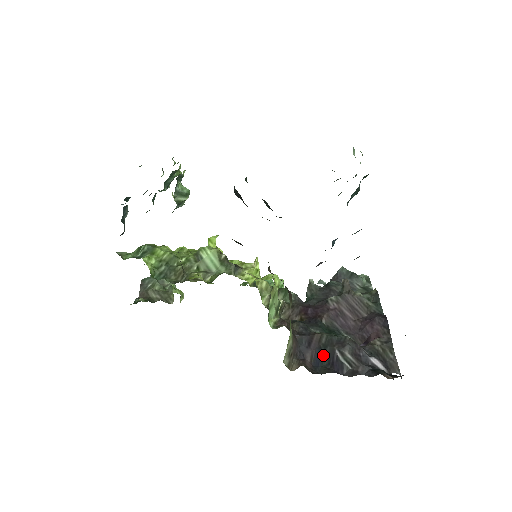
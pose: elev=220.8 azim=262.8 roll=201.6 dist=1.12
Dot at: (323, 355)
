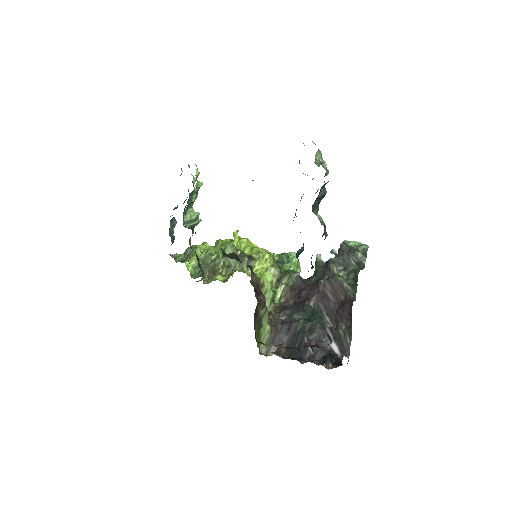
Dot at: (295, 341)
